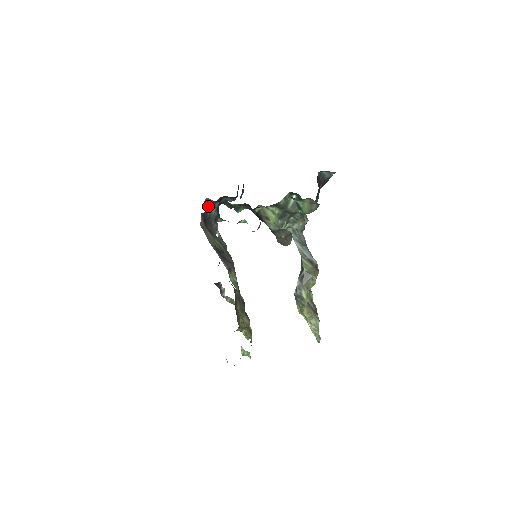
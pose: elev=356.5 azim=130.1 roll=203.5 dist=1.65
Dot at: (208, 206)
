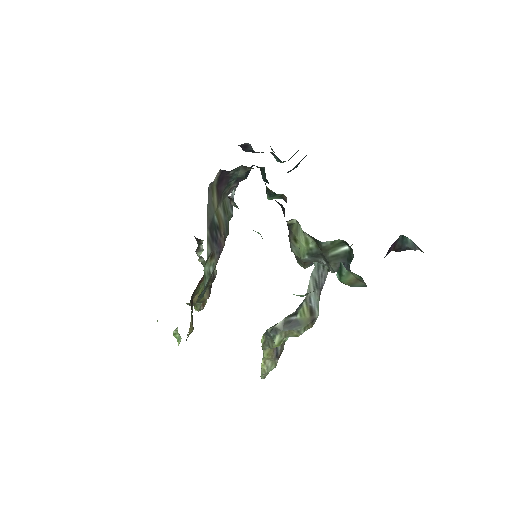
Dot at: (245, 149)
